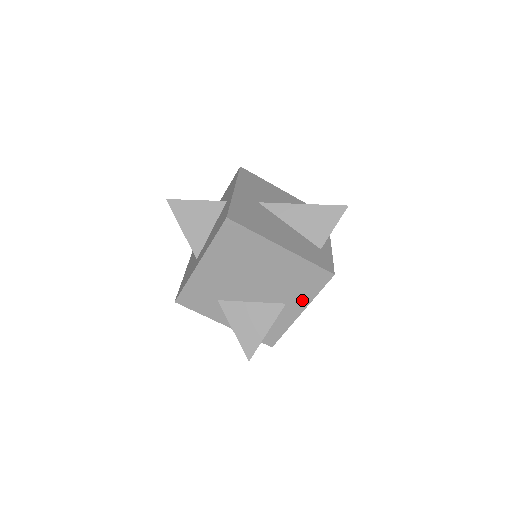
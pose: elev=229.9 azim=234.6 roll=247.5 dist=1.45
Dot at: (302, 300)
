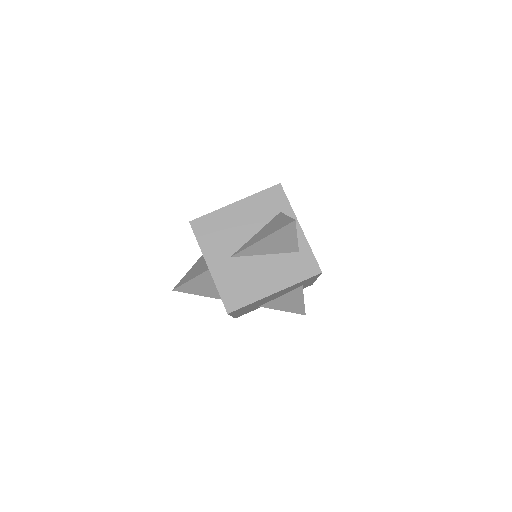
Dot at: (311, 280)
